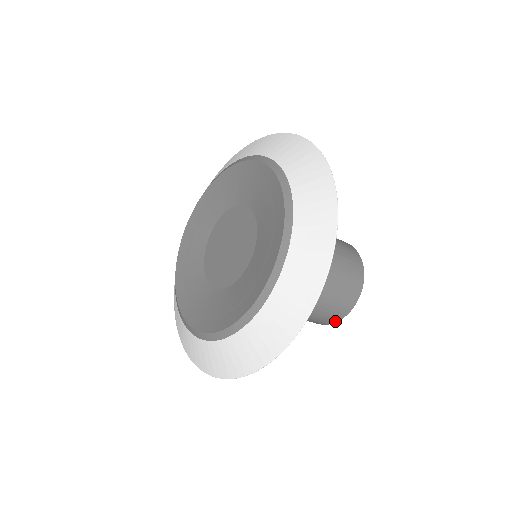
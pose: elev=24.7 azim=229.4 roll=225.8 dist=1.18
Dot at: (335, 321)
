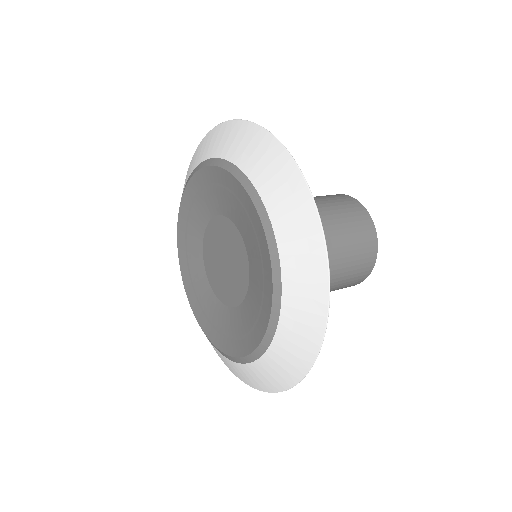
Dot at: (363, 280)
